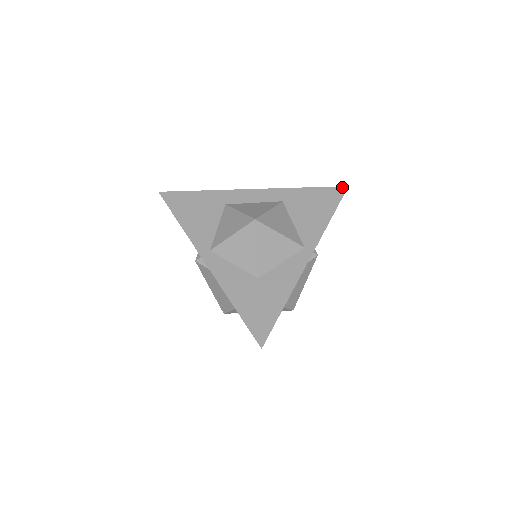
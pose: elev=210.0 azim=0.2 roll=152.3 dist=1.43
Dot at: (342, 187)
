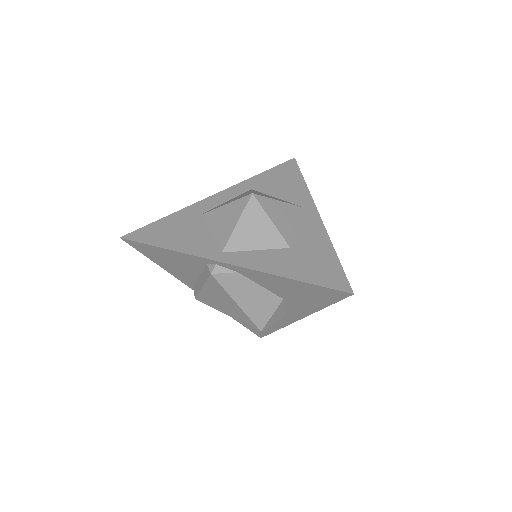
Dot at: (290, 160)
